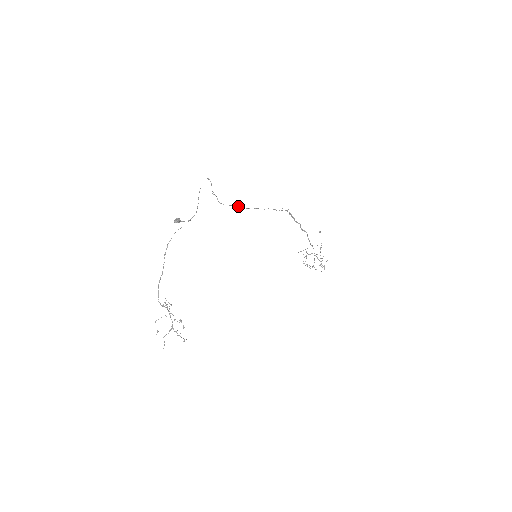
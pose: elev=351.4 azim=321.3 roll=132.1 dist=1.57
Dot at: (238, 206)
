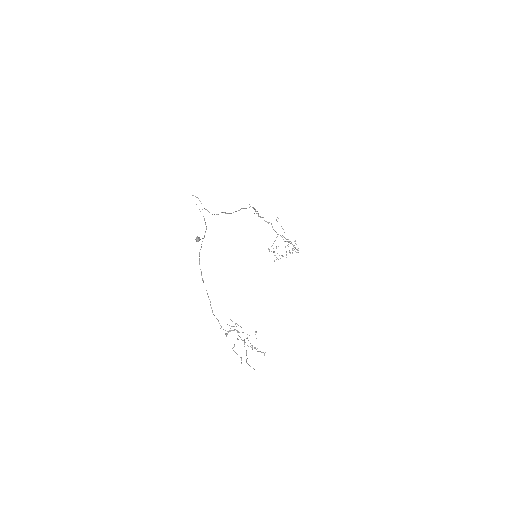
Dot at: occluded
